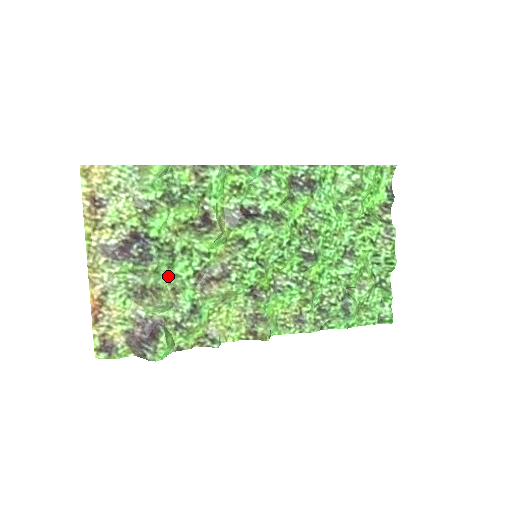
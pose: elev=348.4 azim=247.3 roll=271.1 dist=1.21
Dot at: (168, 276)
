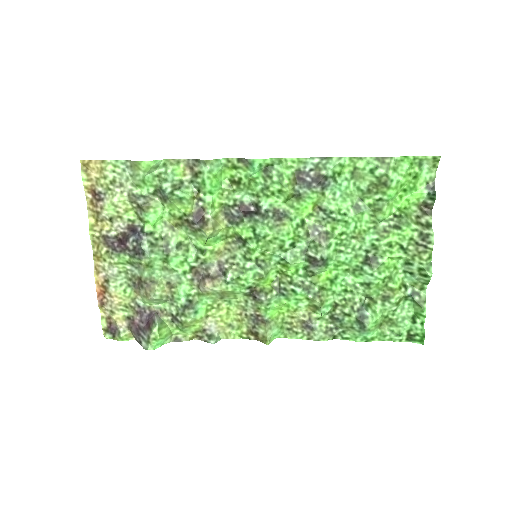
Dot at: (163, 270)
